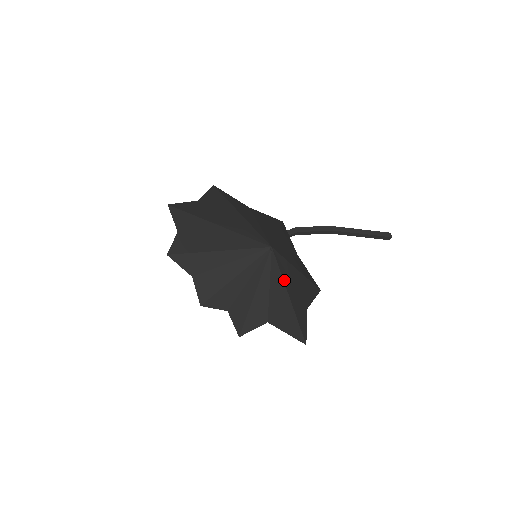
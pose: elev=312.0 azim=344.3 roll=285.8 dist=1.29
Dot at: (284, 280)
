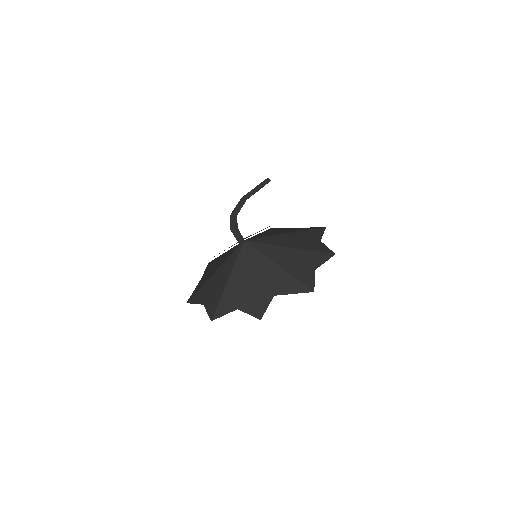
Dot at: (272, 260)
